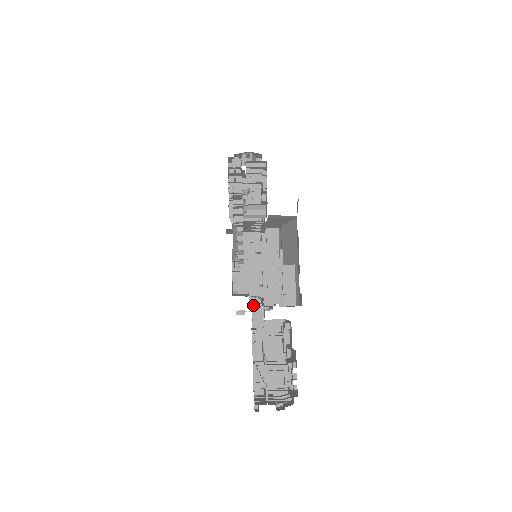
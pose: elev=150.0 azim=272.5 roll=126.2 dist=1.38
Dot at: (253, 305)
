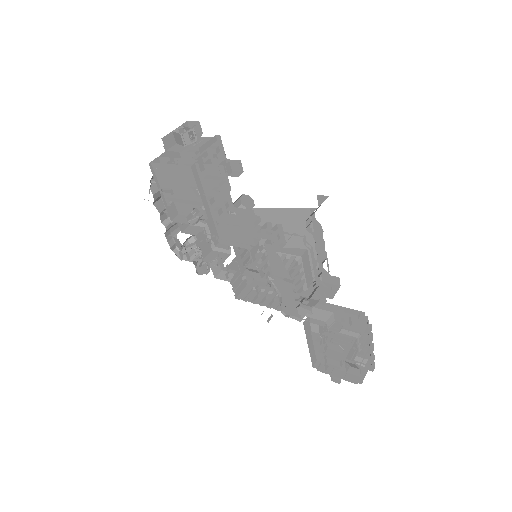
Dot at: occluded
